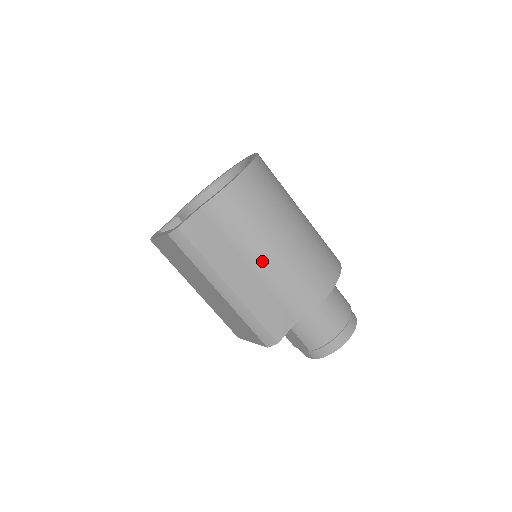
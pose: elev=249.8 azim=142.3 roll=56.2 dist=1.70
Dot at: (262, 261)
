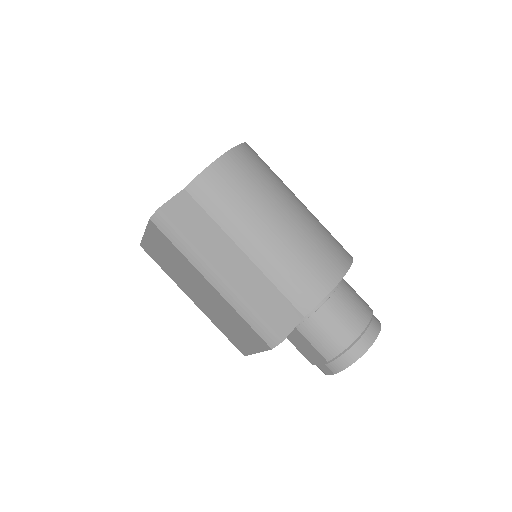
Dot at: (256, 245)
